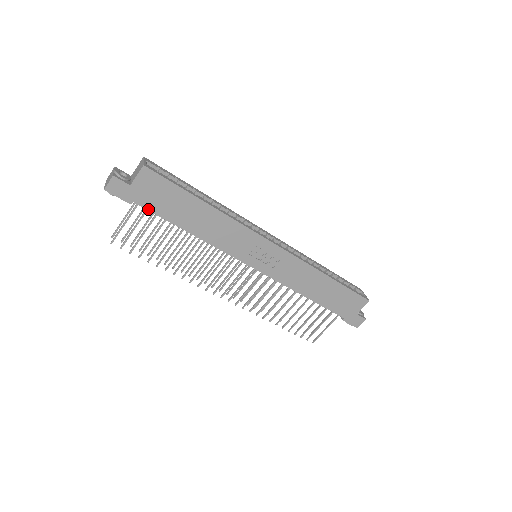
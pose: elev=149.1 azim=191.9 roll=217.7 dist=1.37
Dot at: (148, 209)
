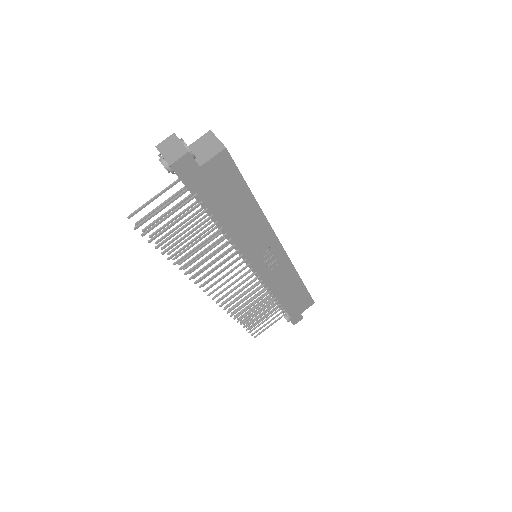
Dot at: (201, 197)
